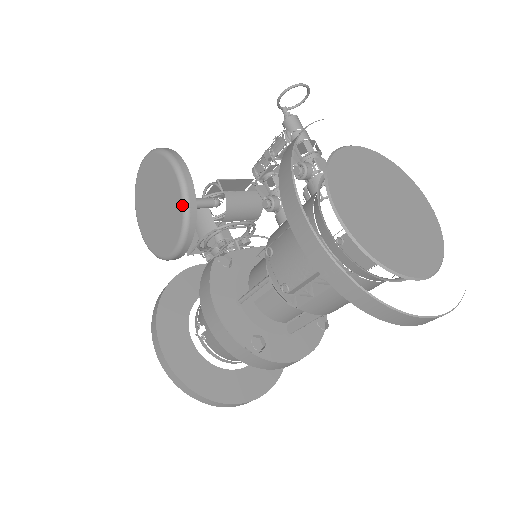
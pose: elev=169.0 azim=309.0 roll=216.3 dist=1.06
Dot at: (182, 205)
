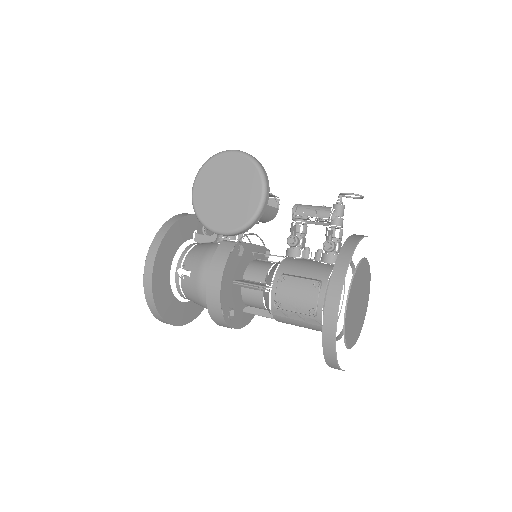
Dot at: (252, 216)
